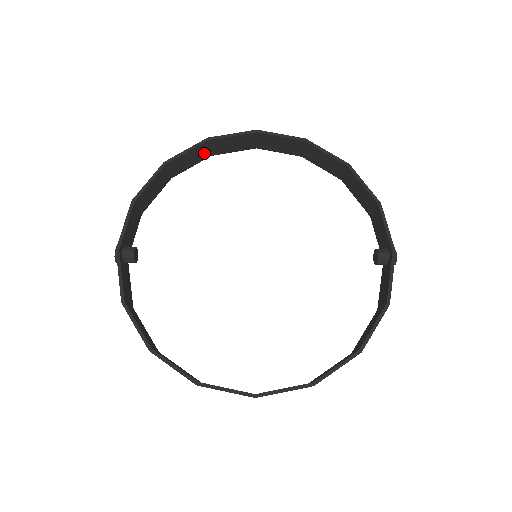
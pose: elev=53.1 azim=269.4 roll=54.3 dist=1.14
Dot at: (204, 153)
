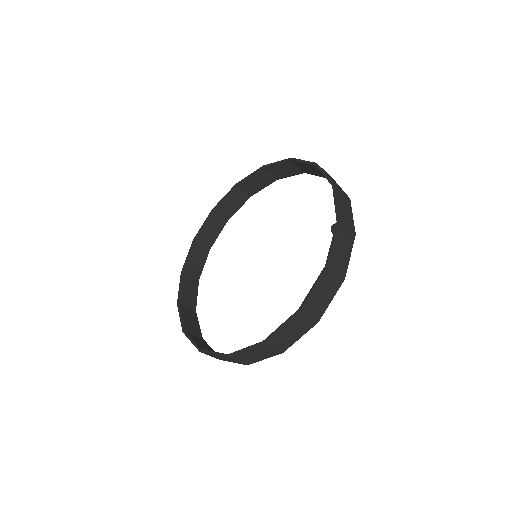
Dot at: (242, 196)
